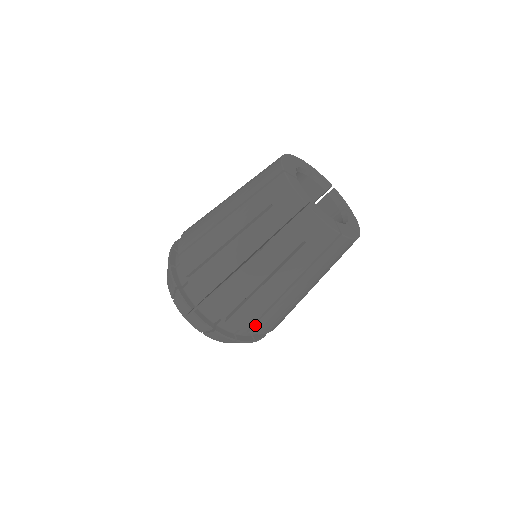
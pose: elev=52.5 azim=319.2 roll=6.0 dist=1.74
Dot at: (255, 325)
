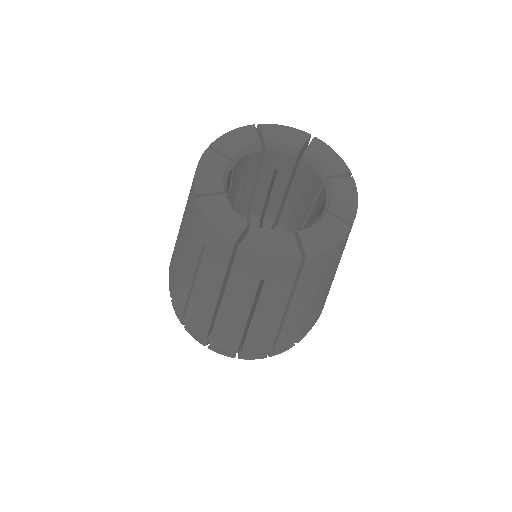
Dot at: (211, 336)
